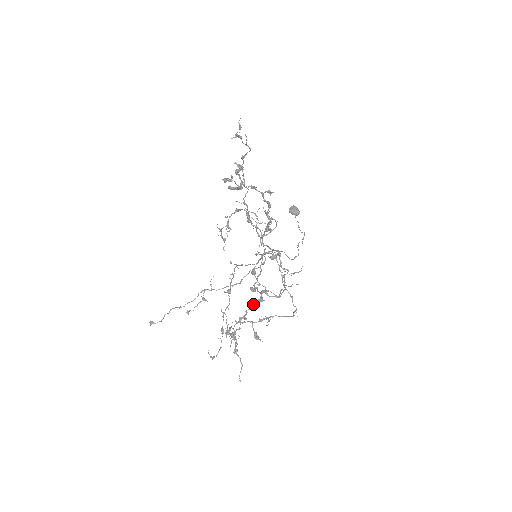
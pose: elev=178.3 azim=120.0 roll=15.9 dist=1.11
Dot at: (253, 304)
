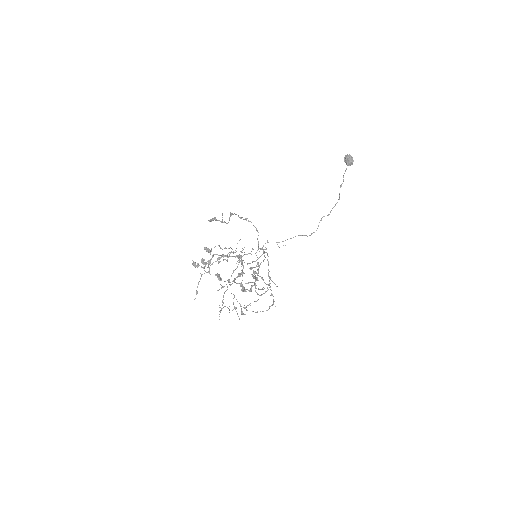
Dot at: (247, 289)
